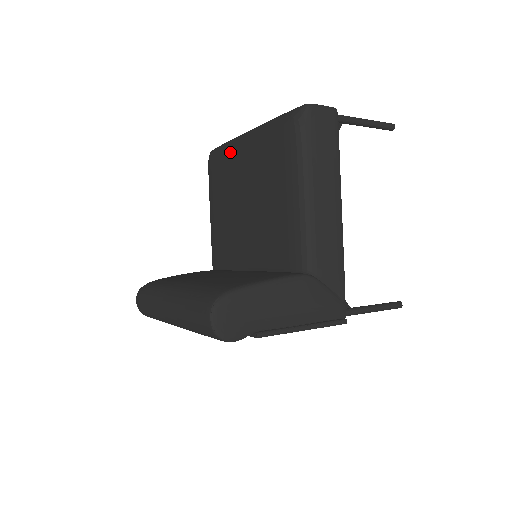
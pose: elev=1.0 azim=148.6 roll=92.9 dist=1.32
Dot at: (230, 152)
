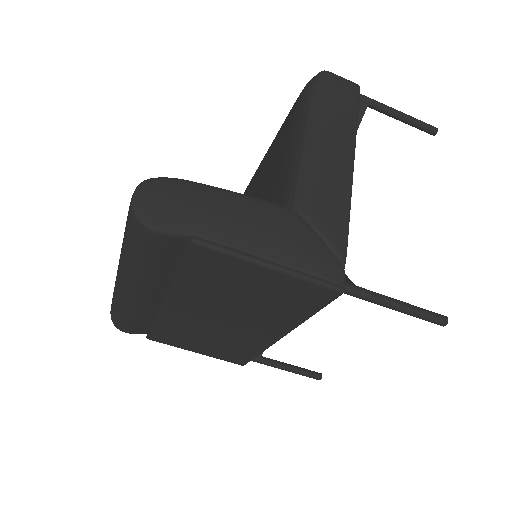
Dot at: occluded
